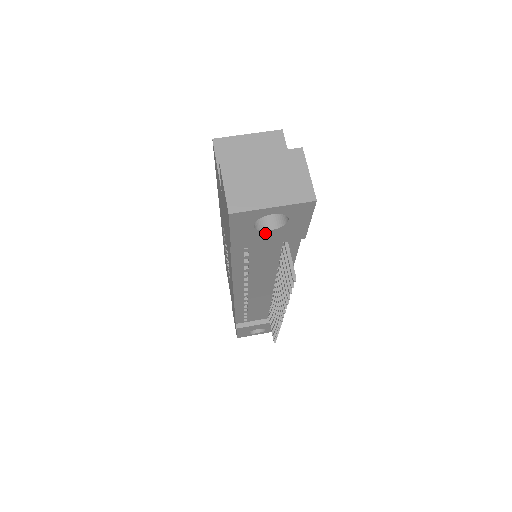
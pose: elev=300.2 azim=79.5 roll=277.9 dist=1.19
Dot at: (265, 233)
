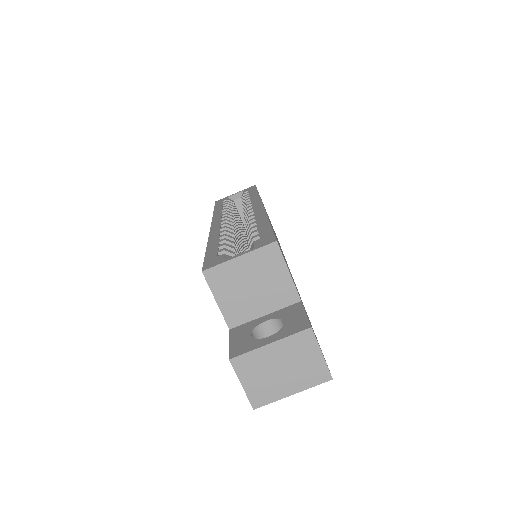
Dot at: occluded
